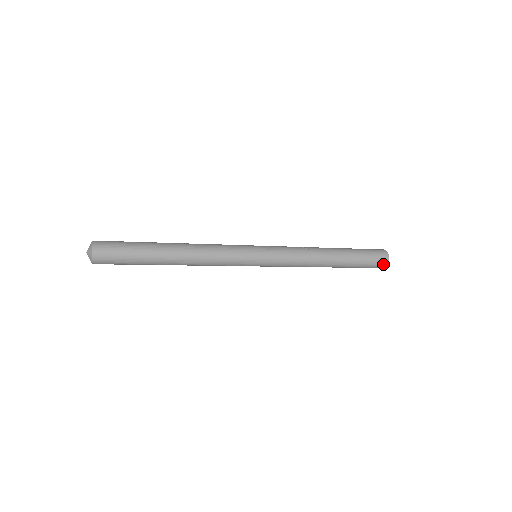
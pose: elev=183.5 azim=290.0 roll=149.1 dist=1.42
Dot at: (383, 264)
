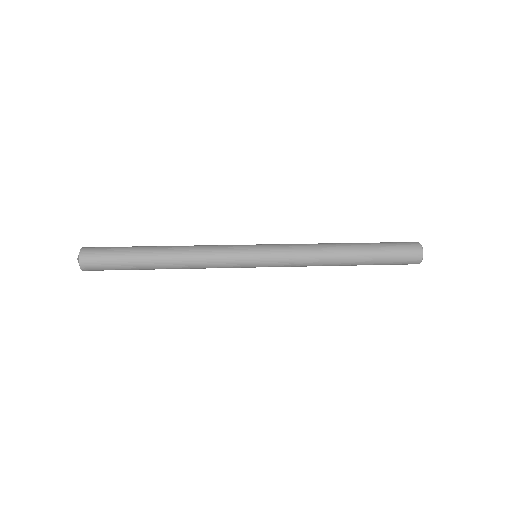
Dot at: (416, 255)
